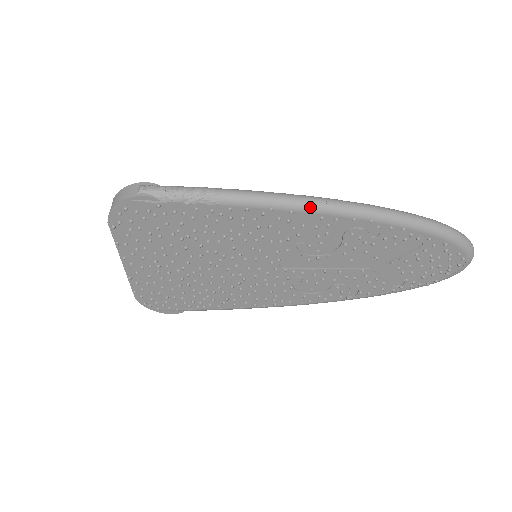
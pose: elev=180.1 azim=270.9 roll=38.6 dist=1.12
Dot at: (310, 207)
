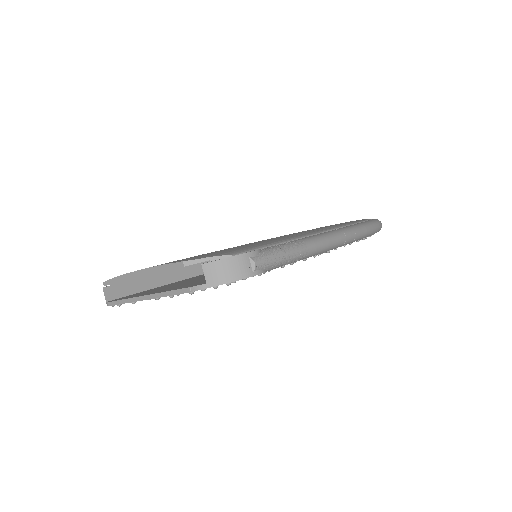
Dot at: (348, 243)
